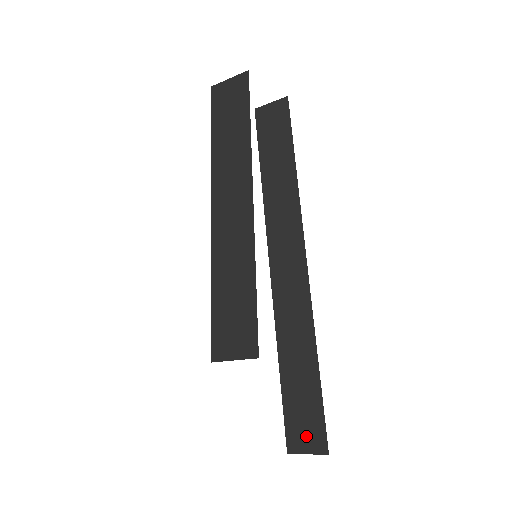
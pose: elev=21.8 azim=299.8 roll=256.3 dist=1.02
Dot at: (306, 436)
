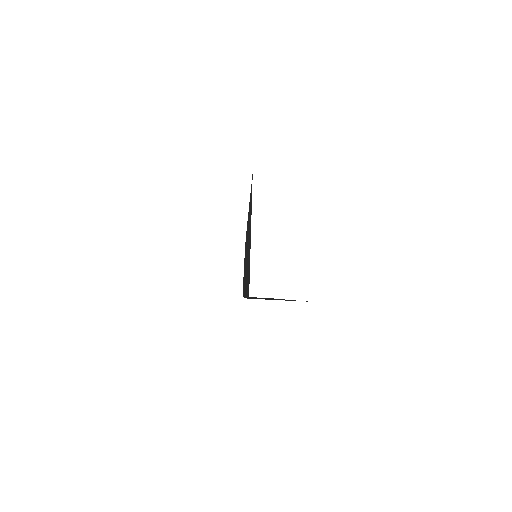
Dot at: occluded
